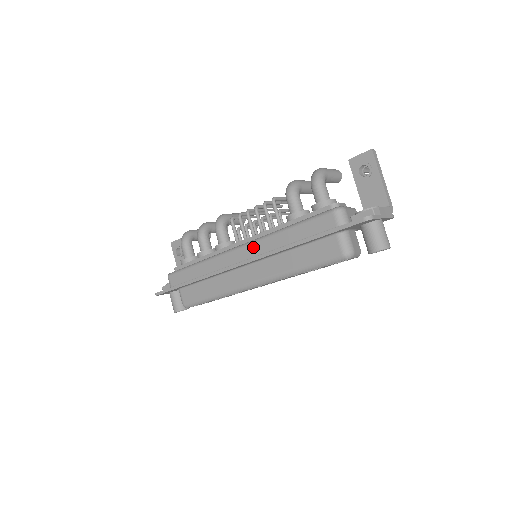
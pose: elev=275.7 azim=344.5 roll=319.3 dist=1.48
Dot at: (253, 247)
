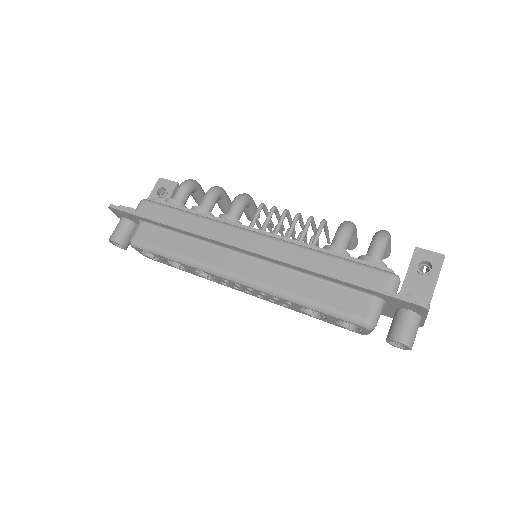
Dot at: (273, 244)
